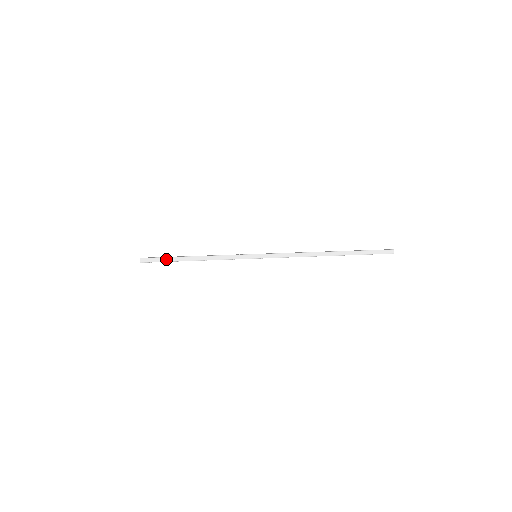
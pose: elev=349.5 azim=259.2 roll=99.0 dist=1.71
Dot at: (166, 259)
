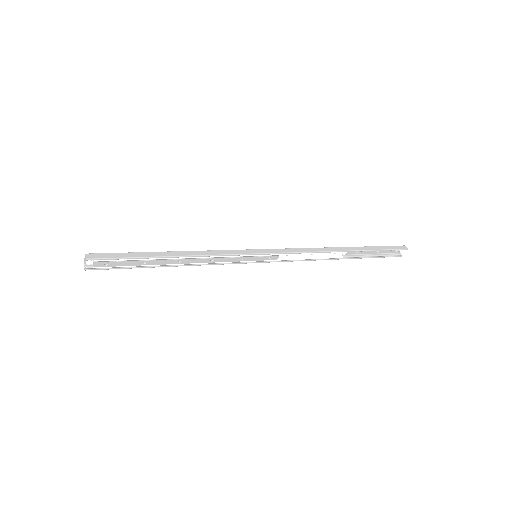
Dot at: (129, 255)
